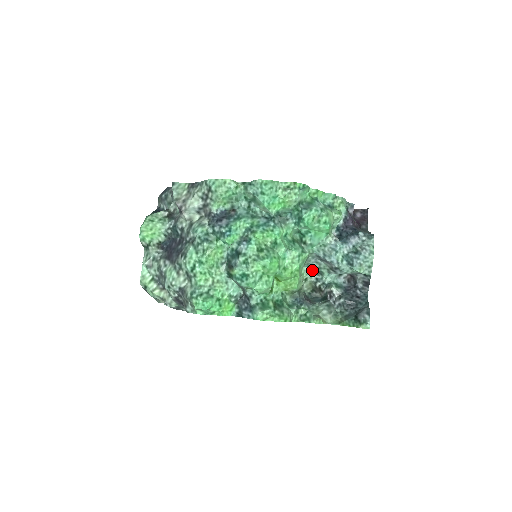
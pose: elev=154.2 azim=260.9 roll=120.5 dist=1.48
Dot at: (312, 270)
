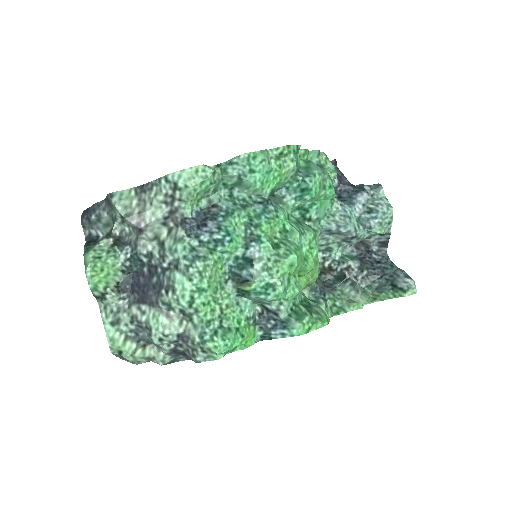
Dot at: occluded
